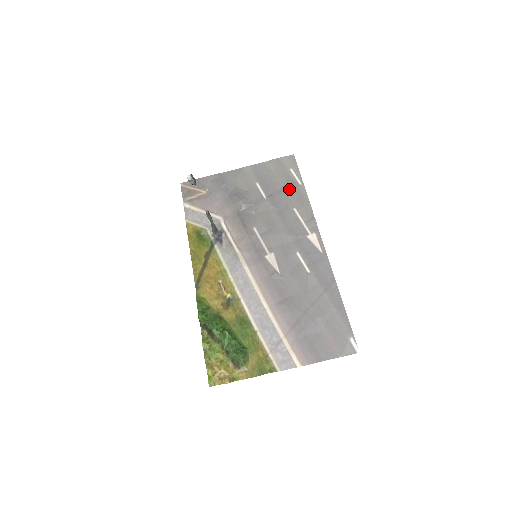
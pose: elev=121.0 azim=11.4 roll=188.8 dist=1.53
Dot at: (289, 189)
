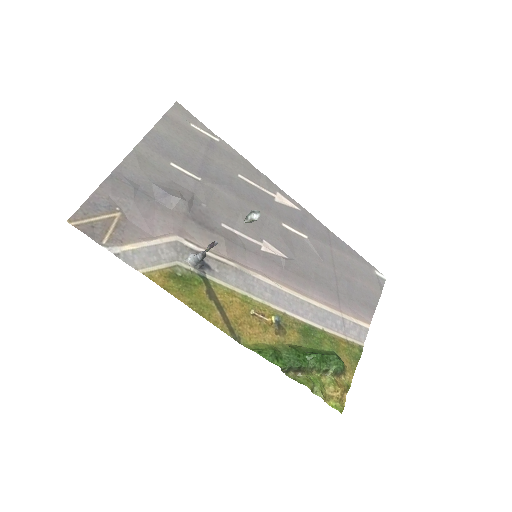
Dot at: (213, 153)
